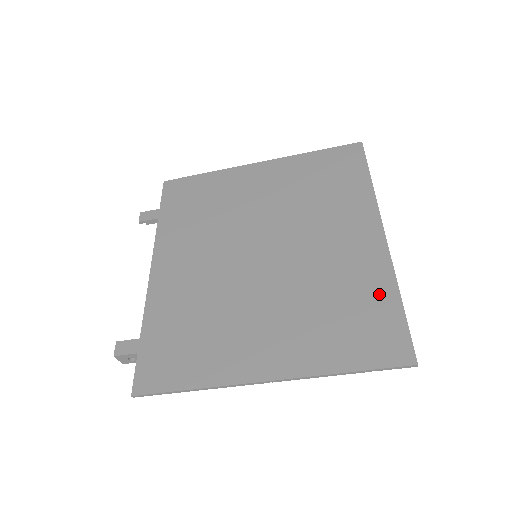
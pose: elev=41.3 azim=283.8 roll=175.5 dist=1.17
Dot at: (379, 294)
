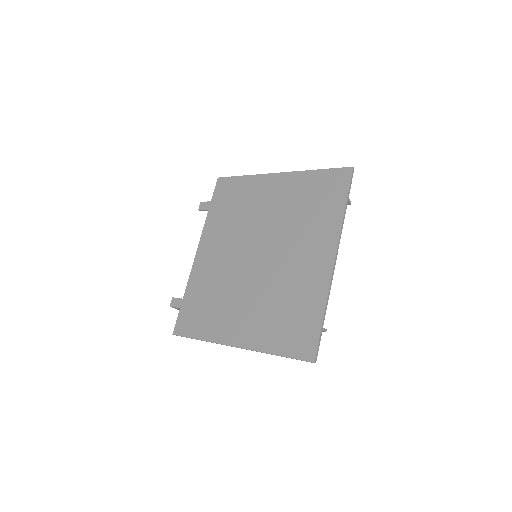
Dot at: (313, 307)
